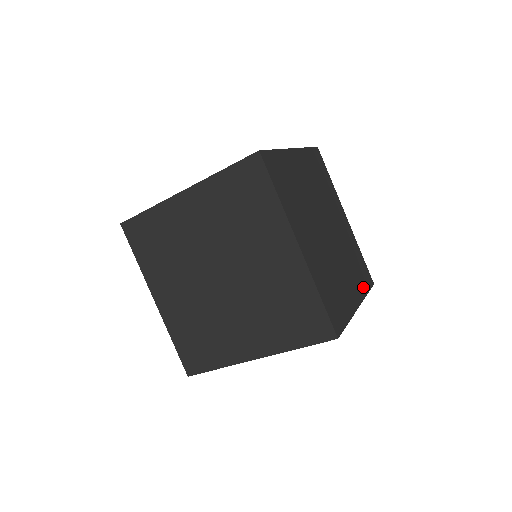
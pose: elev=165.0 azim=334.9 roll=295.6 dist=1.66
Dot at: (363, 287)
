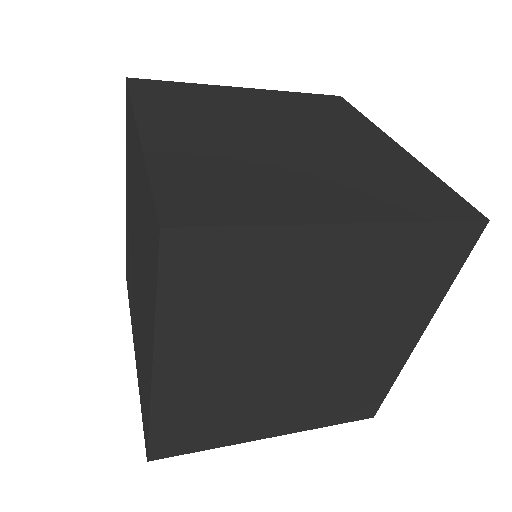
Dot at: (408, 211)
